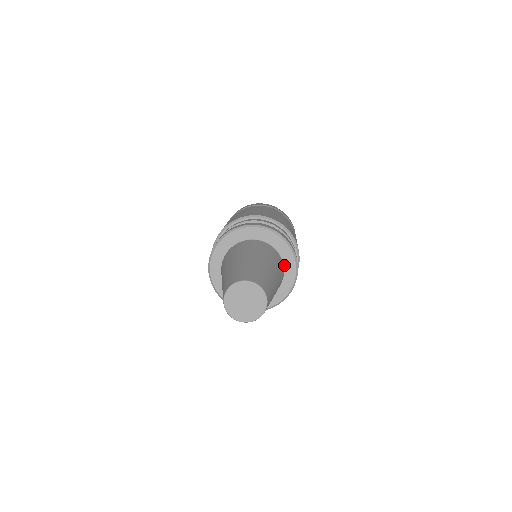
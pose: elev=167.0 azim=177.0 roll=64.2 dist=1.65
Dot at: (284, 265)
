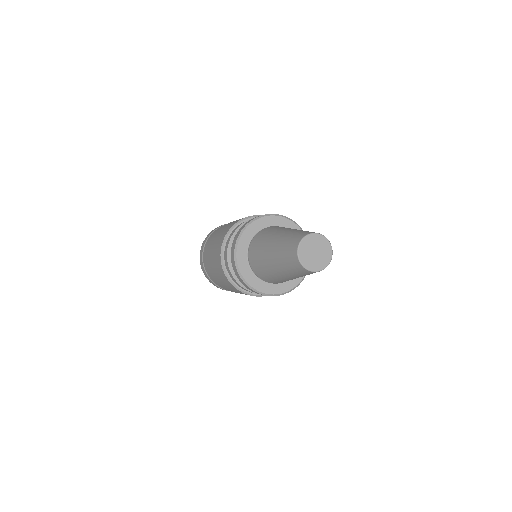
Dot at: occluded
